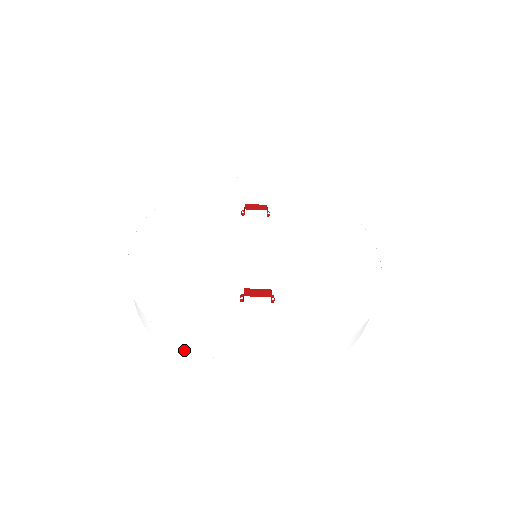
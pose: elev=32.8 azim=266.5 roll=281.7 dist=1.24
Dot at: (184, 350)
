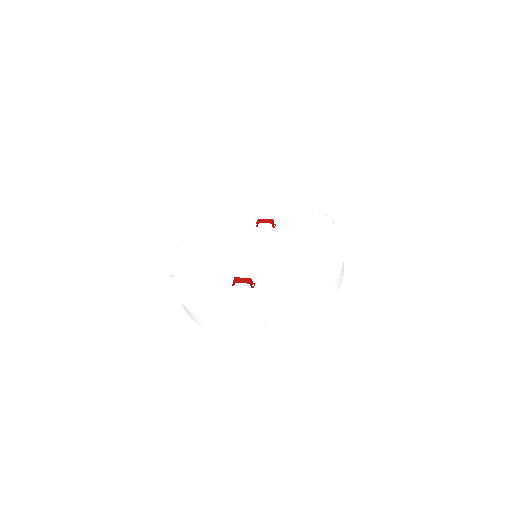
Dot at: (192, 313)
